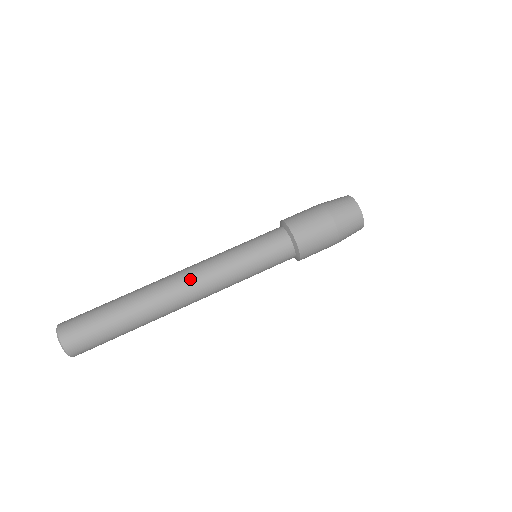
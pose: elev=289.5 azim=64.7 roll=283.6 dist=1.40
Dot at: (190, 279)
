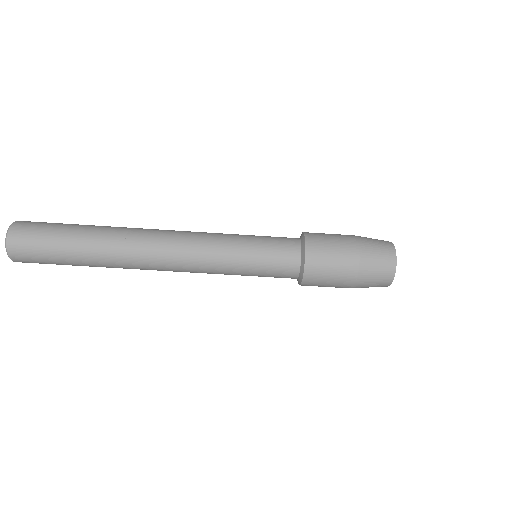
Dot at: (170, 264)
